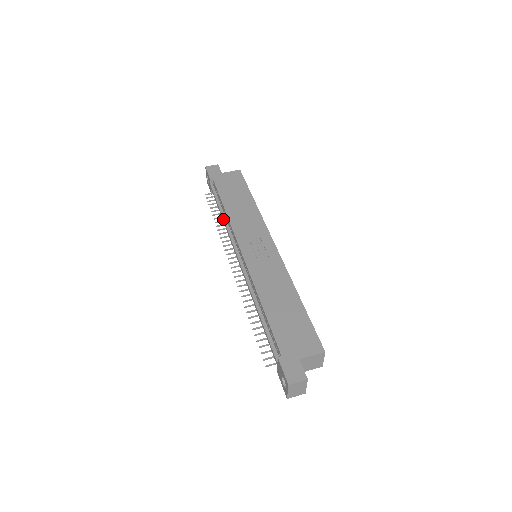
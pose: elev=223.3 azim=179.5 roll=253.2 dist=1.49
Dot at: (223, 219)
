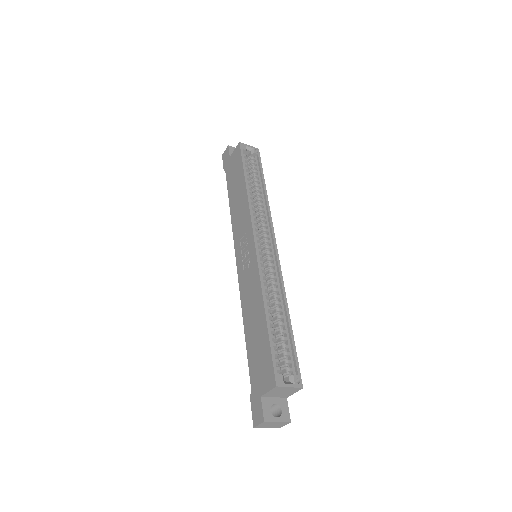
Dot at: occluded
